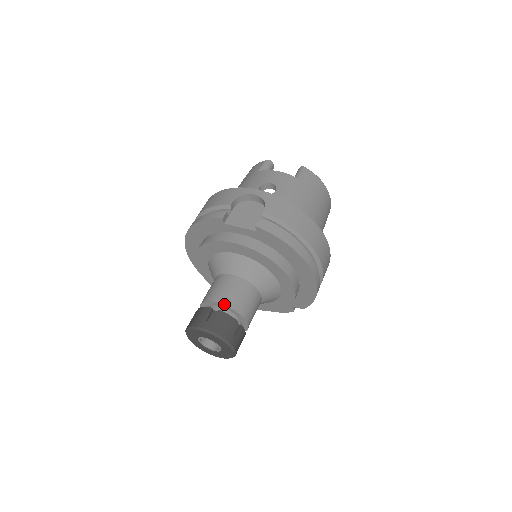
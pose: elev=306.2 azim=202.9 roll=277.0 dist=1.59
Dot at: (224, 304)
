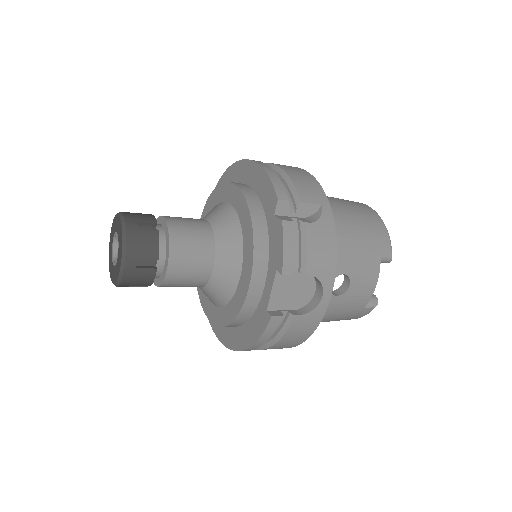
Dot at: occluded
